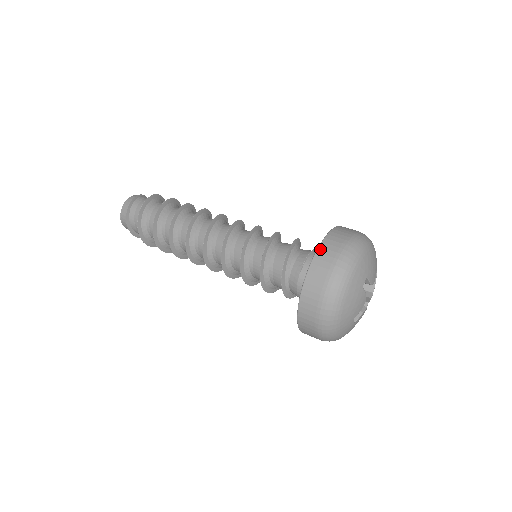
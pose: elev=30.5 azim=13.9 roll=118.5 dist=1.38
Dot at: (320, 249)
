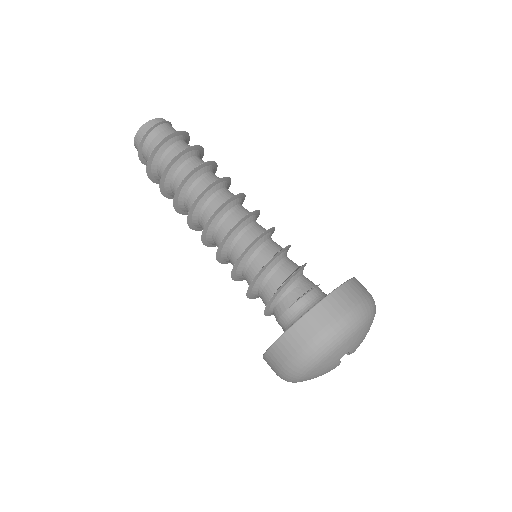
Dot at: (314, 310)
